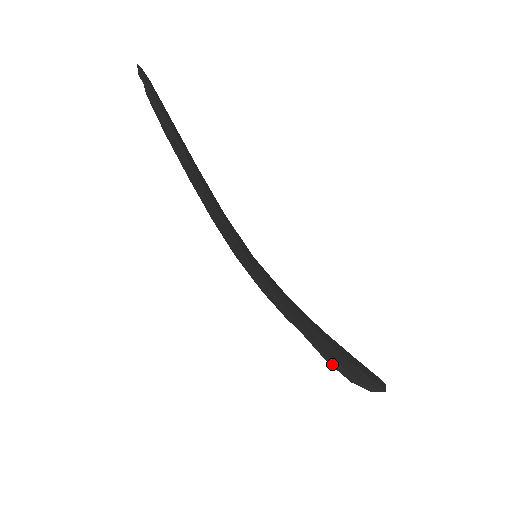
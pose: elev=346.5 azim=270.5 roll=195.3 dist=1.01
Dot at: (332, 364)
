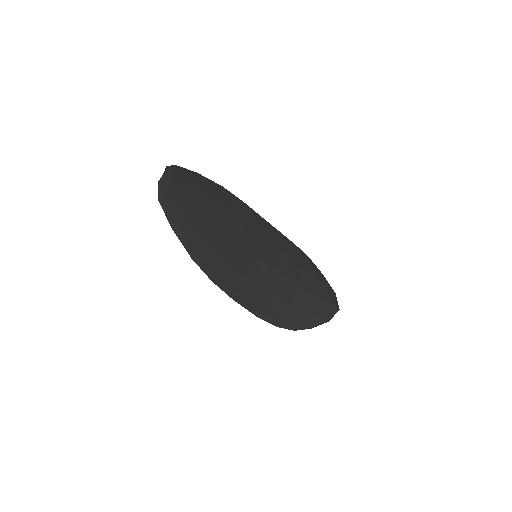
Dot at: (282, 327)
